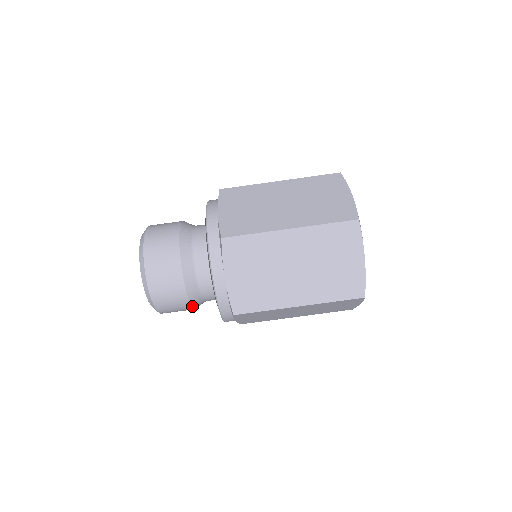
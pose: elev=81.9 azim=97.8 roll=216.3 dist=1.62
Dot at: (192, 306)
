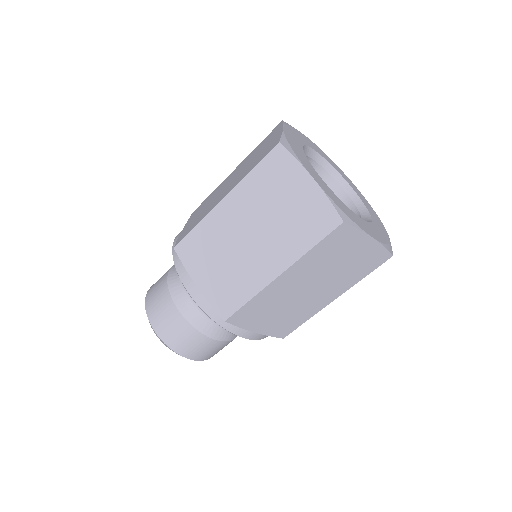
Dot at: (211, 337)
